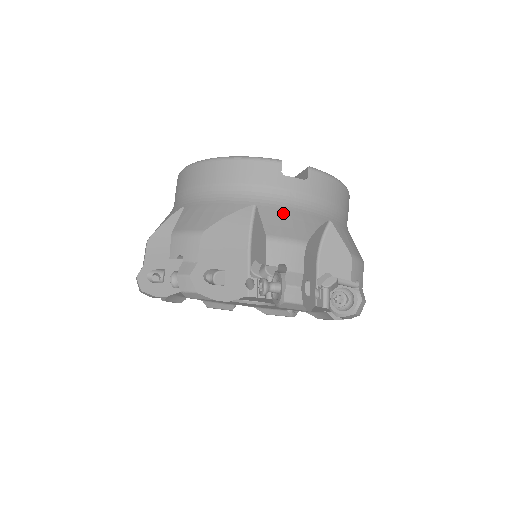
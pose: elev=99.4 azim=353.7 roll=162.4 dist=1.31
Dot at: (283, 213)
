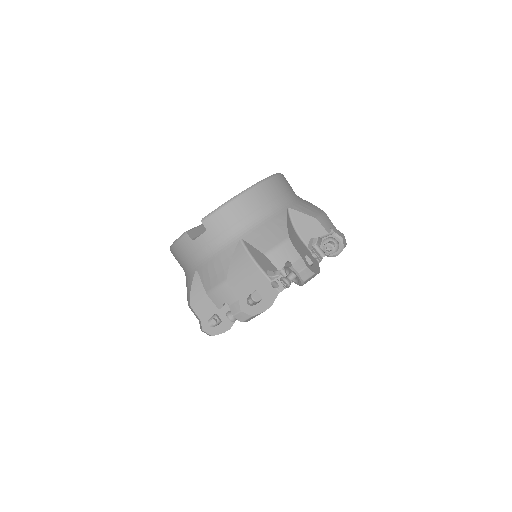
Dot at: (209, 266)
